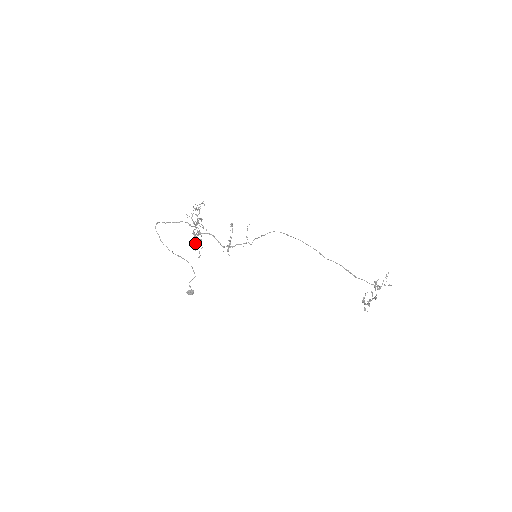
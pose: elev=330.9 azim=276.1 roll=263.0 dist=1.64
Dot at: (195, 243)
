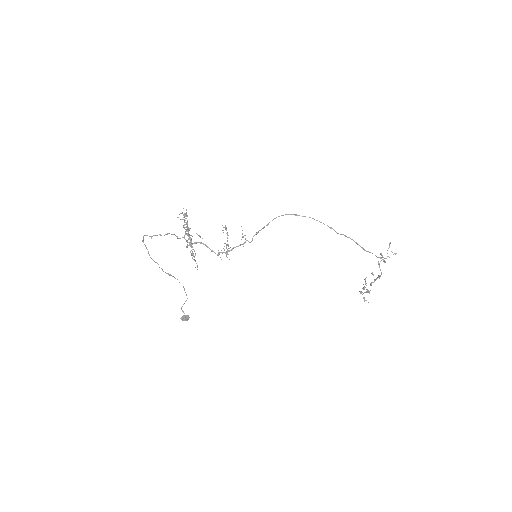
Dot at: (190, 252)
